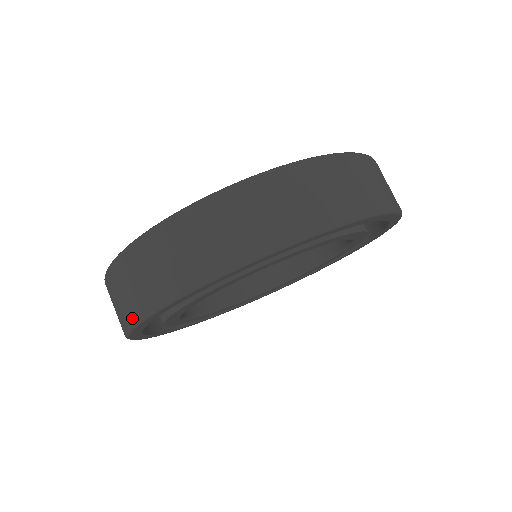
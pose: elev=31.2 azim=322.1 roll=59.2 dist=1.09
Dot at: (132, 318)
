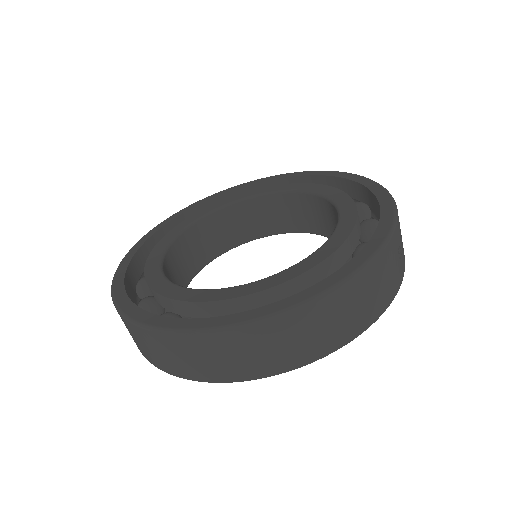
Dot at: occluded
